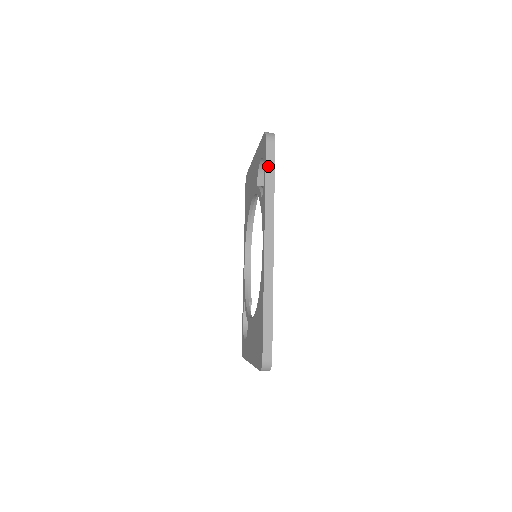
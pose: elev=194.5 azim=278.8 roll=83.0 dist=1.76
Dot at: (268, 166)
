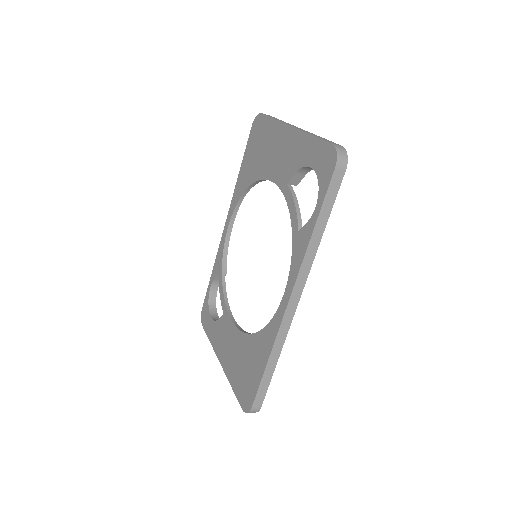
Dot at: (326, 203)
